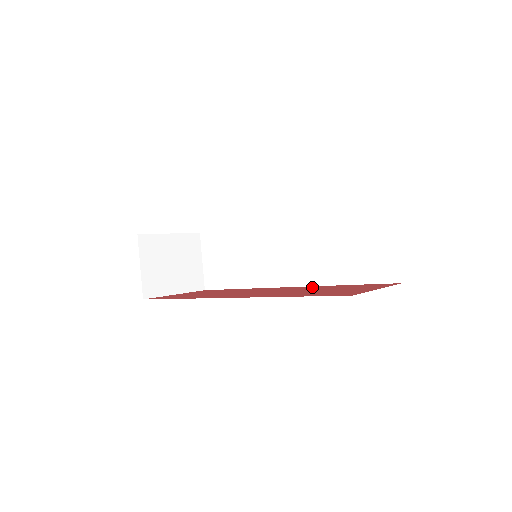
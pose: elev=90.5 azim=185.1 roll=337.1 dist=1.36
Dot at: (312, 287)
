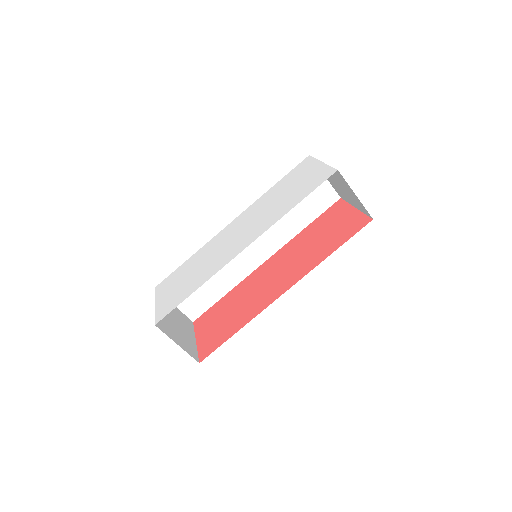
Dot at: (292, 244)
